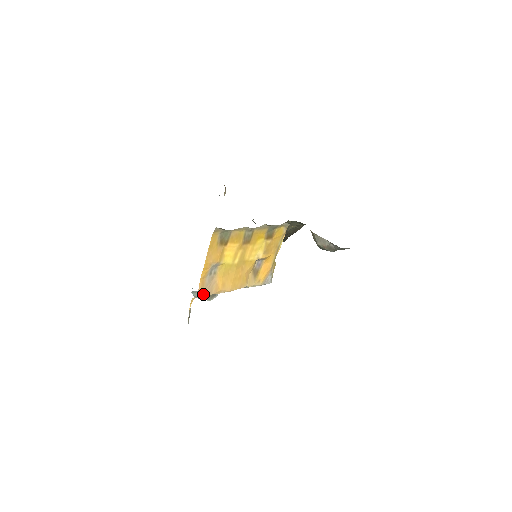
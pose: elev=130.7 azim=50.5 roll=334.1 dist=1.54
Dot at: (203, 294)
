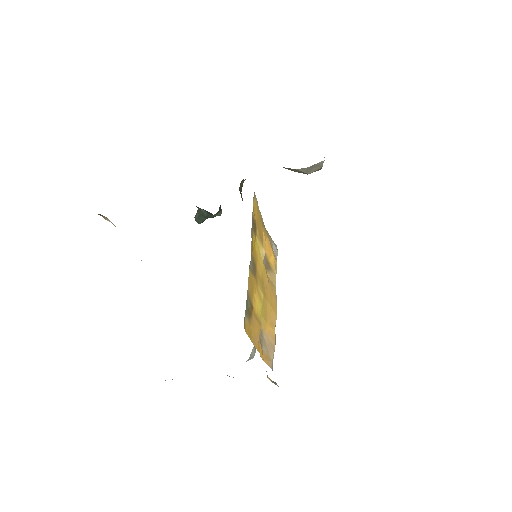
Dot at: (272, 360)
